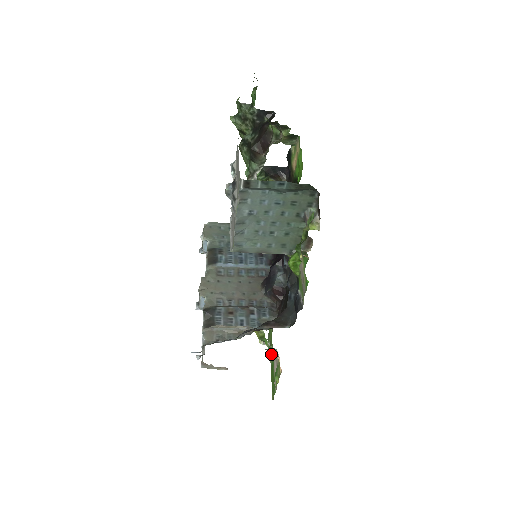
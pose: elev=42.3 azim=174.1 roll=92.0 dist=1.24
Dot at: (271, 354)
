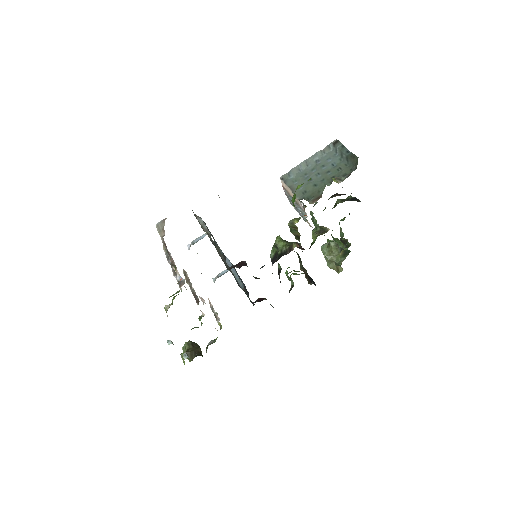
Dot at: occluded
